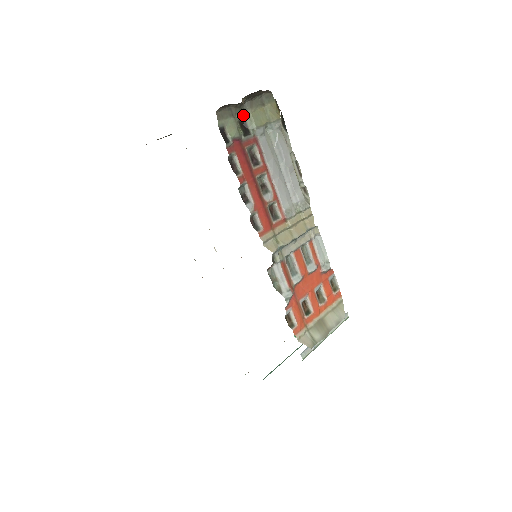
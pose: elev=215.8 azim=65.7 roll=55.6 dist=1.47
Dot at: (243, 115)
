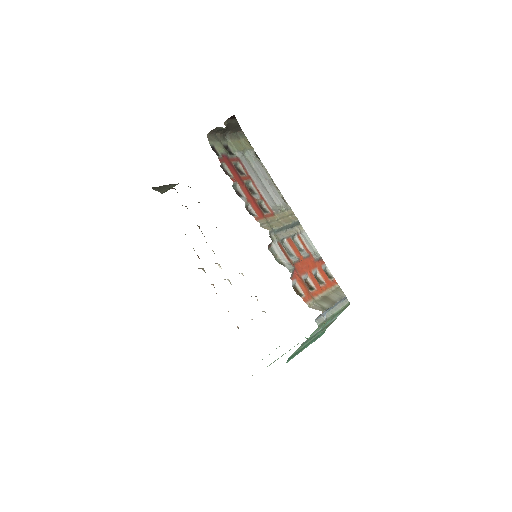
Dot at: (226, 143)
